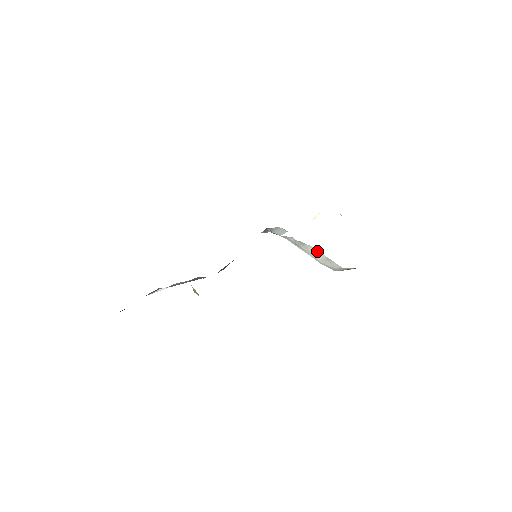
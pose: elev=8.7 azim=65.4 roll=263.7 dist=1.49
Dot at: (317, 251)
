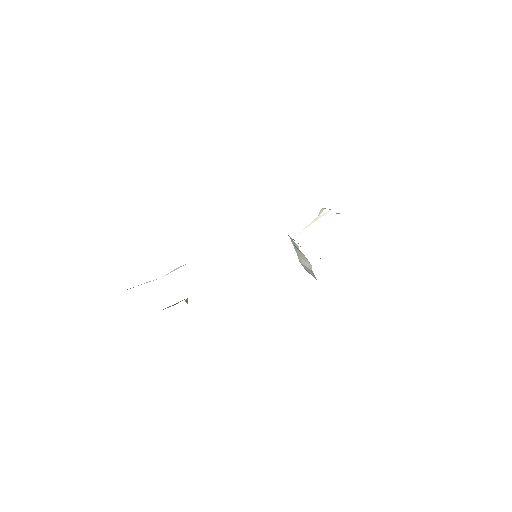
Dot at: (309, 264)
